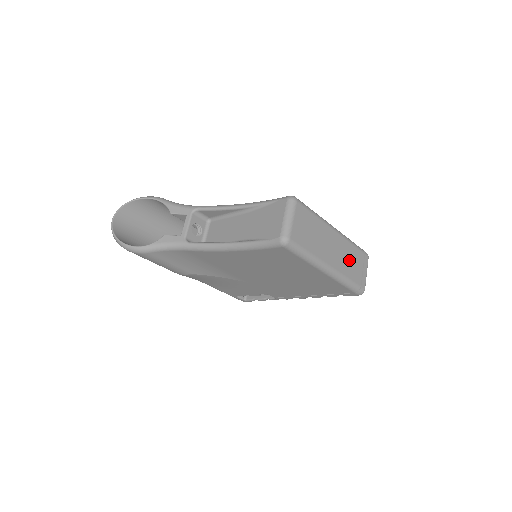
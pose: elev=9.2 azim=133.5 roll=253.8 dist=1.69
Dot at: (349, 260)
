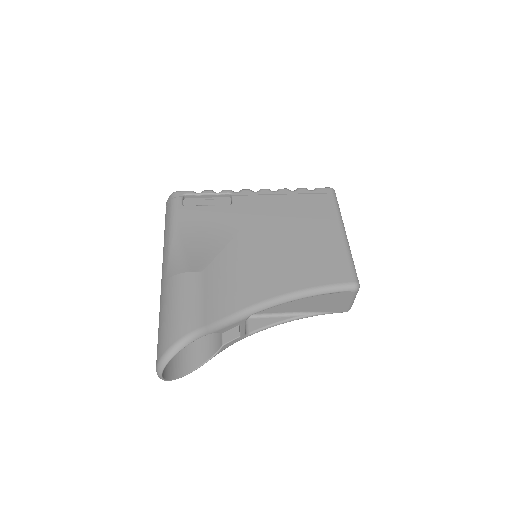
Dot at: occluded
